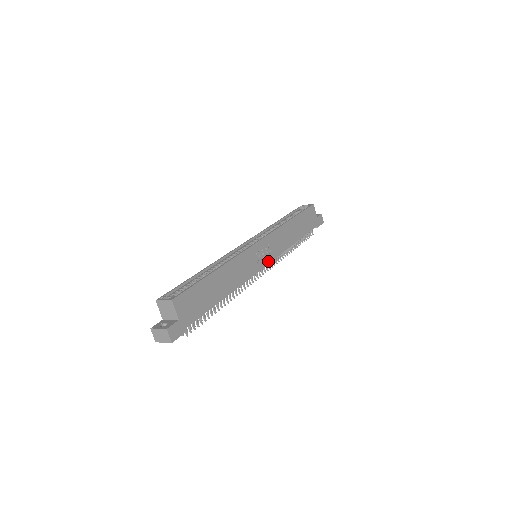
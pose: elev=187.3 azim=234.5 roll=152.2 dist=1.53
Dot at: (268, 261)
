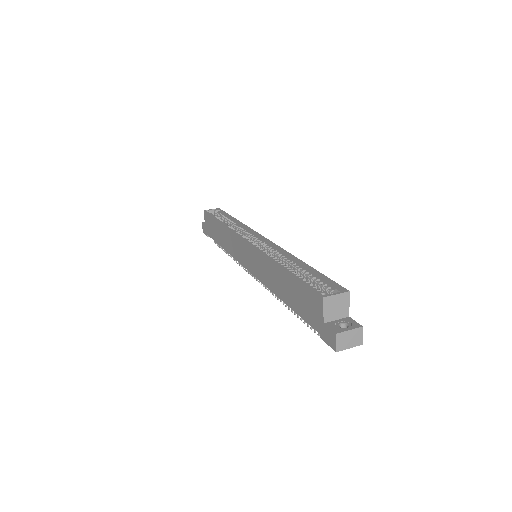
Dot at: occluded
